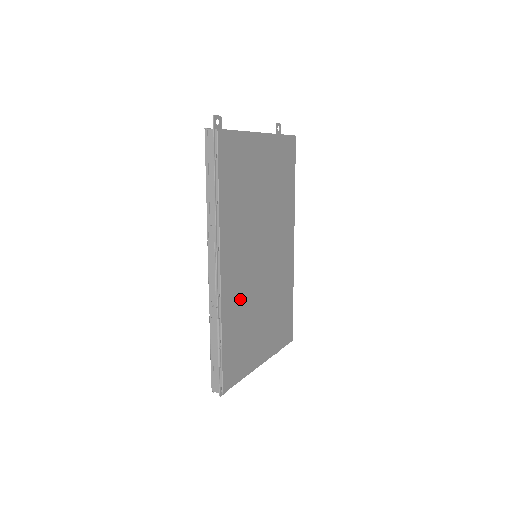
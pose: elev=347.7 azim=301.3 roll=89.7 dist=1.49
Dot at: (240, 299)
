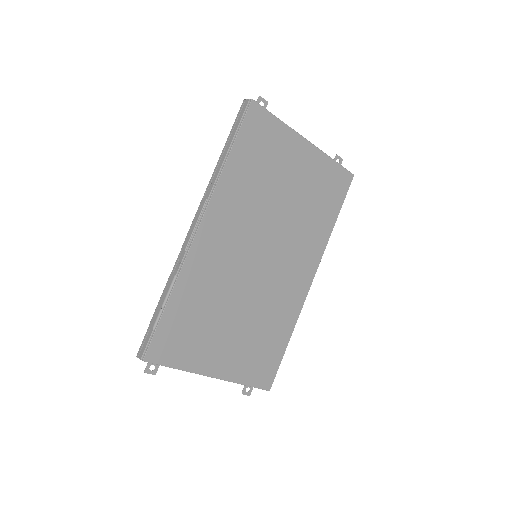
Dot at: (212, 277)
